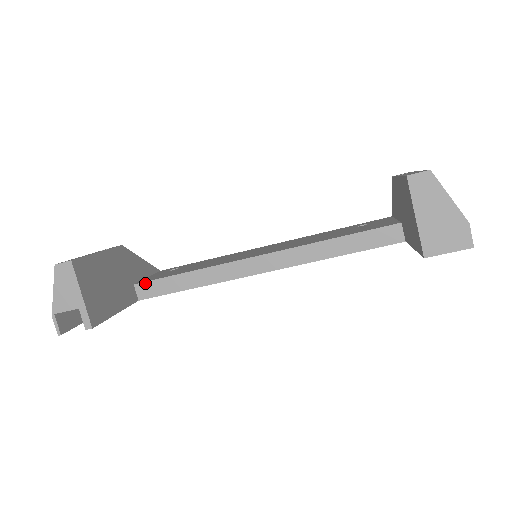
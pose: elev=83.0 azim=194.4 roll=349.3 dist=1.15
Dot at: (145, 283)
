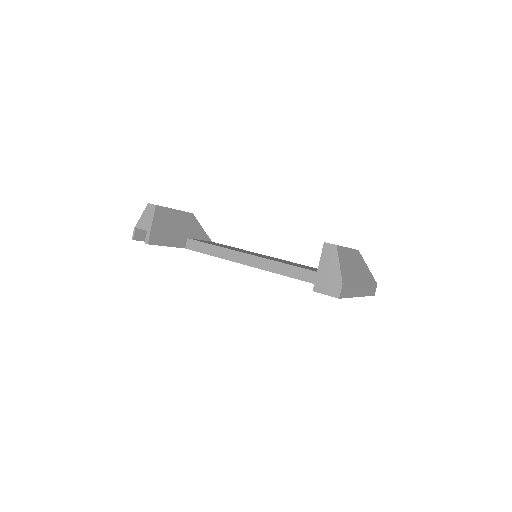
Dot at: (193, 240)
